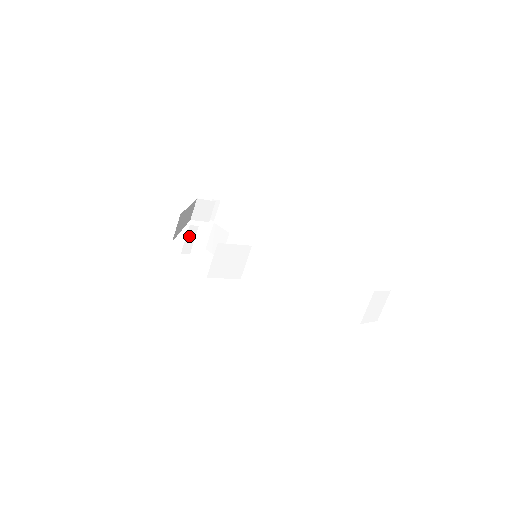
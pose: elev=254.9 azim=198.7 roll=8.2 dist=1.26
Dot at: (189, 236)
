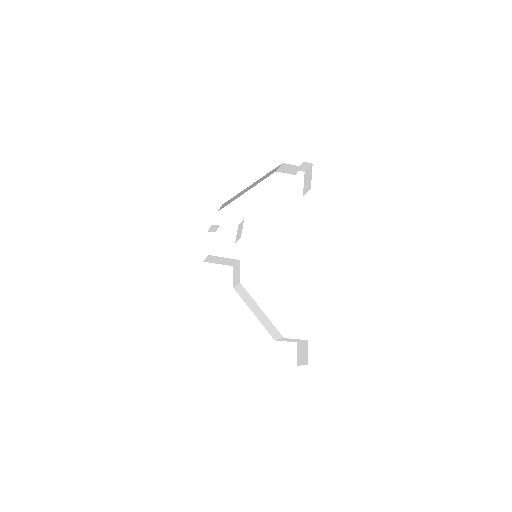
Dot at: (213, 227)
